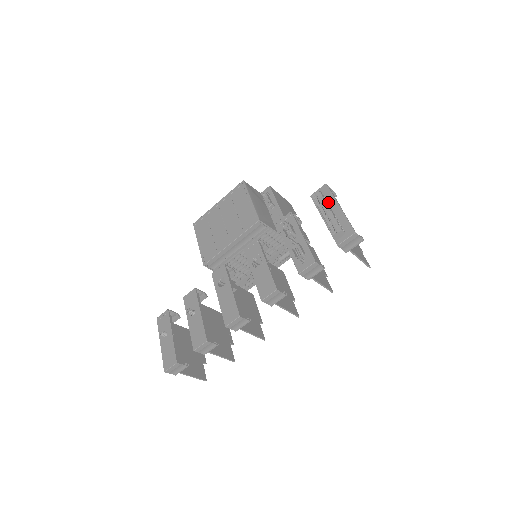
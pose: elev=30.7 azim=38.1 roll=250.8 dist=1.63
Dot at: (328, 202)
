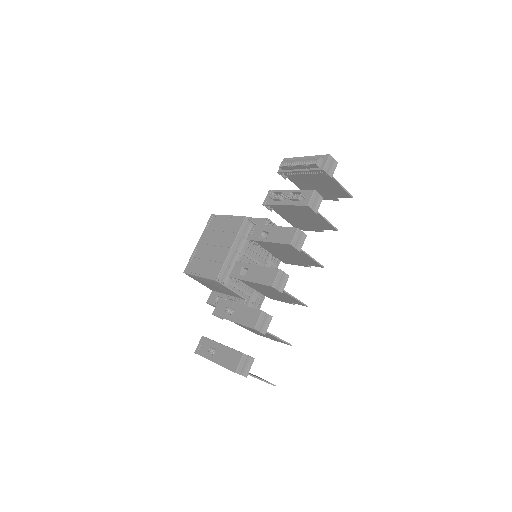
Dot at: occluded
